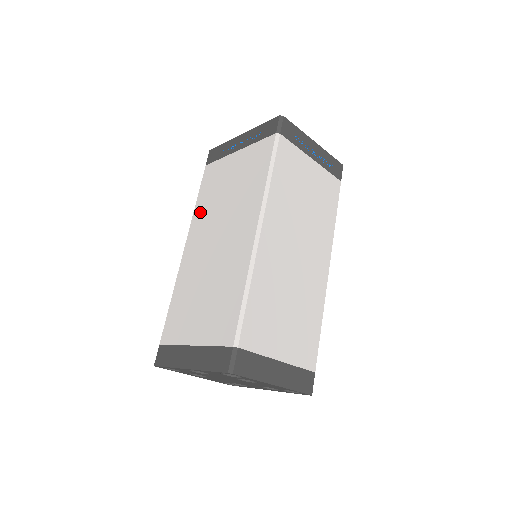
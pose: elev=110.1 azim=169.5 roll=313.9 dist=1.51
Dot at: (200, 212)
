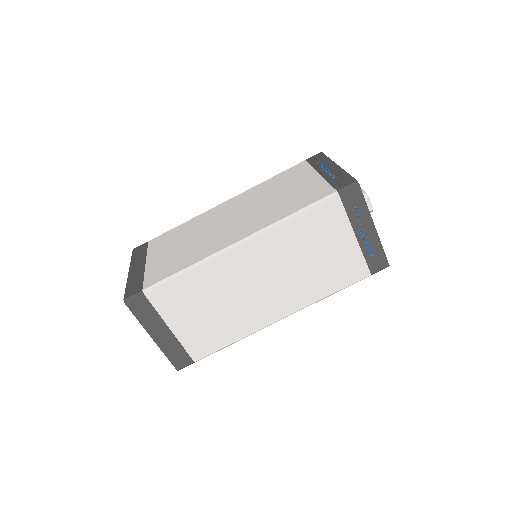
Dot at: (258, 189)
